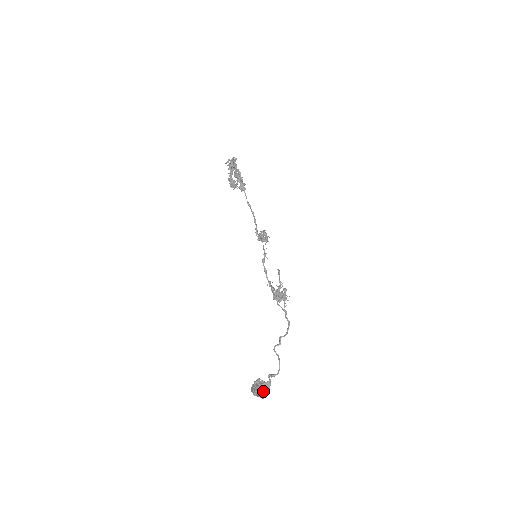
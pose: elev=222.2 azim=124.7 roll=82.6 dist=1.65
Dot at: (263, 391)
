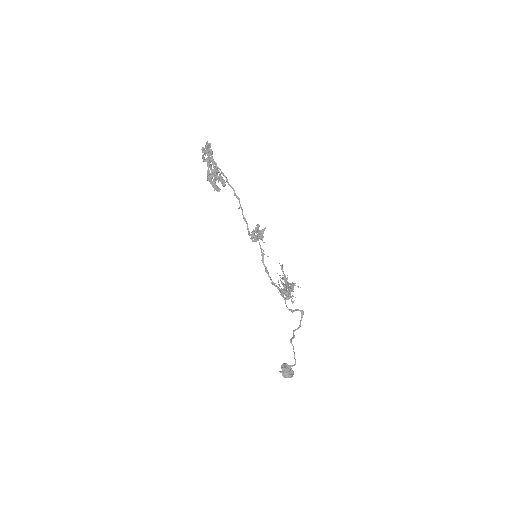
Dot at: (286, 377)
